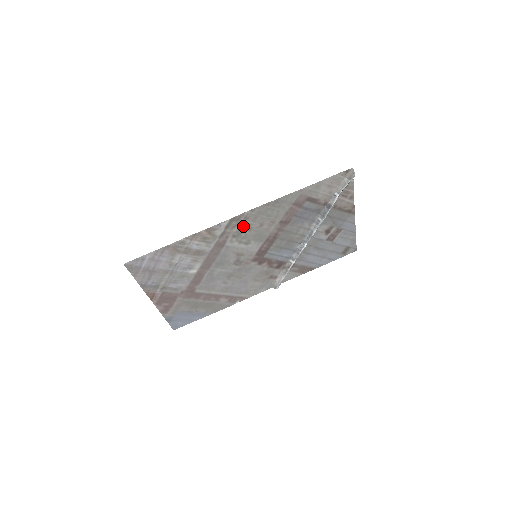
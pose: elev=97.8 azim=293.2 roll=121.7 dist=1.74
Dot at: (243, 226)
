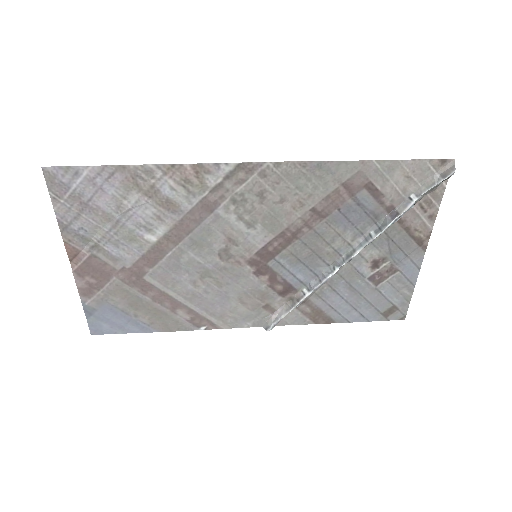
Dot at: (253, 188)
